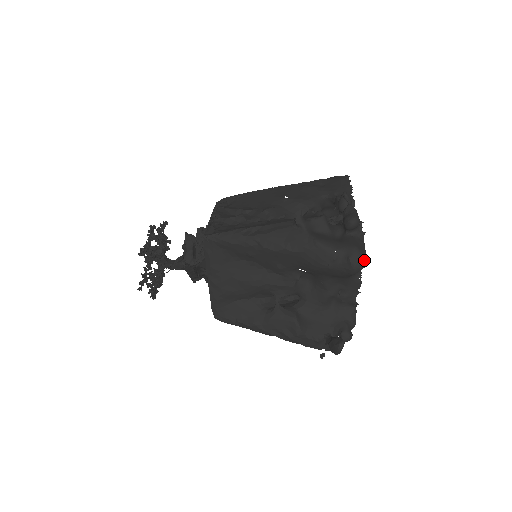
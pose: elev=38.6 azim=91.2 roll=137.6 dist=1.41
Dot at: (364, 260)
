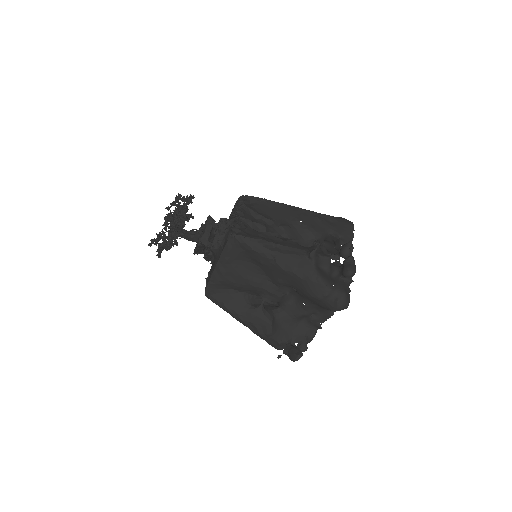
Dot at: (347, 305)
